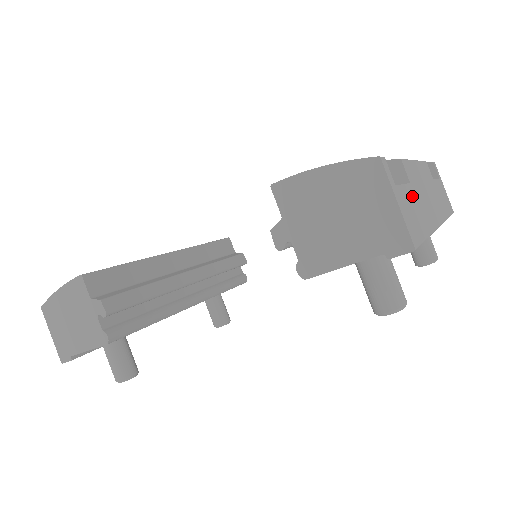
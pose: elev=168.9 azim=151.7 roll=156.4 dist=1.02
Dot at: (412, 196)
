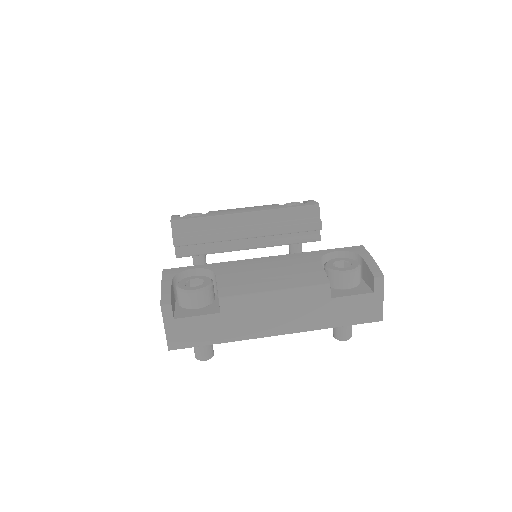
Dot at: (212, 321)
